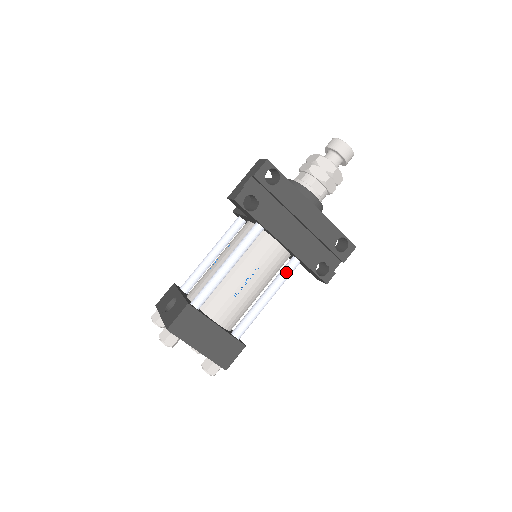
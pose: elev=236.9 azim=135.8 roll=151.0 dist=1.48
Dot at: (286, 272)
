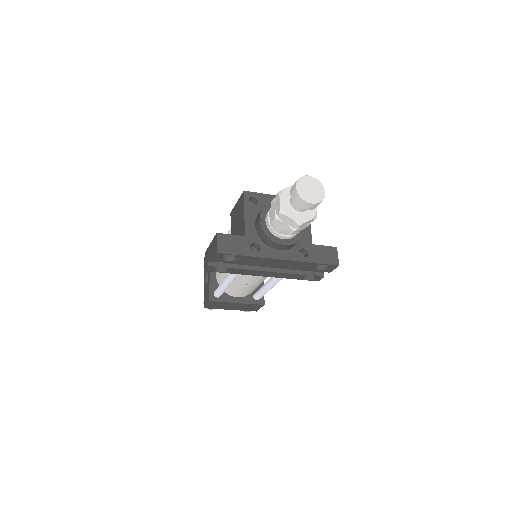
Dot at: (278, 278)
